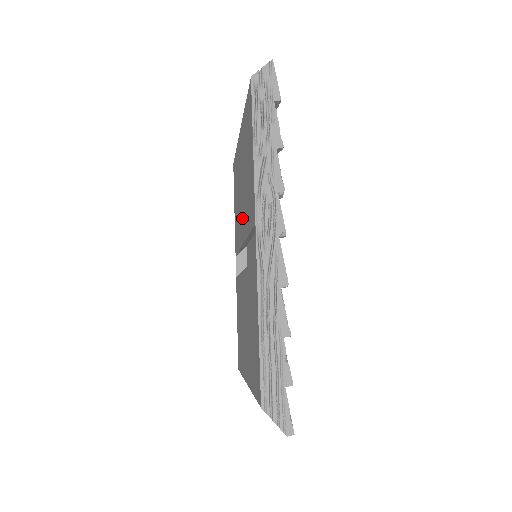
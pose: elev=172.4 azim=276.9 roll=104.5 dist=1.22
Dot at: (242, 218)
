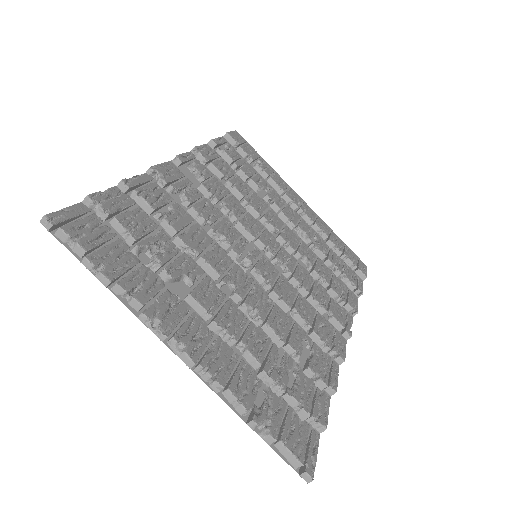
Dot at: occluded
